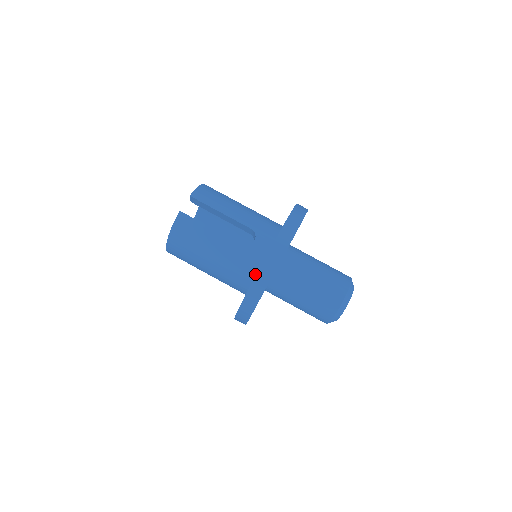
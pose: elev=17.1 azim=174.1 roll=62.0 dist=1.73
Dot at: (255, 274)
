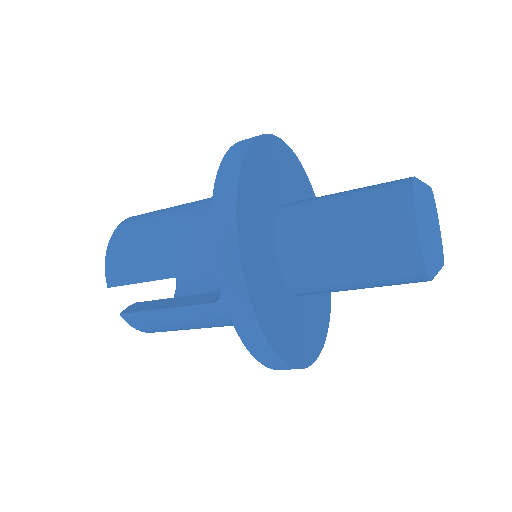
Dot at: occluded
